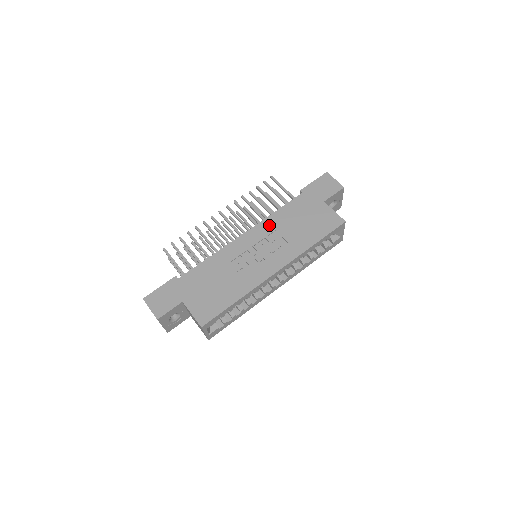
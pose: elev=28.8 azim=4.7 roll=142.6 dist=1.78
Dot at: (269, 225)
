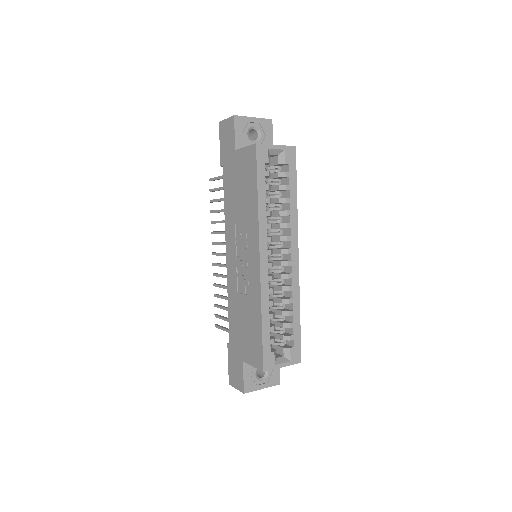
Dot at: (229, 226)
